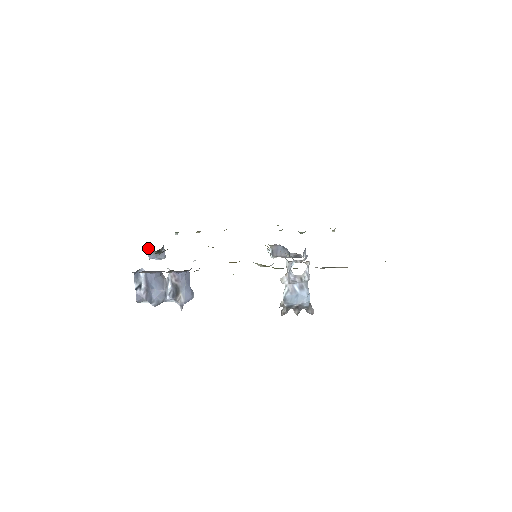
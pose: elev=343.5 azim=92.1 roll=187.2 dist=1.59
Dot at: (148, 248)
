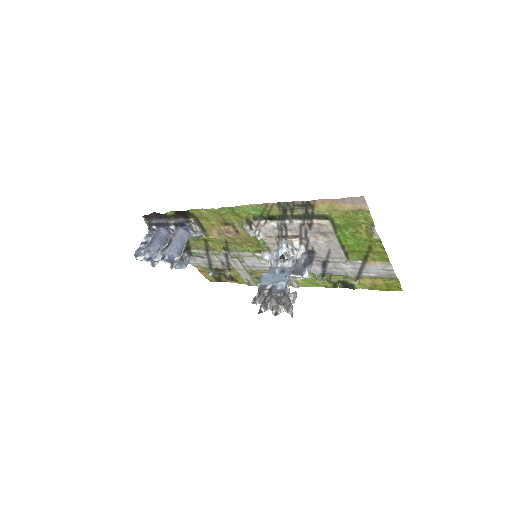
Dot at: occluded
